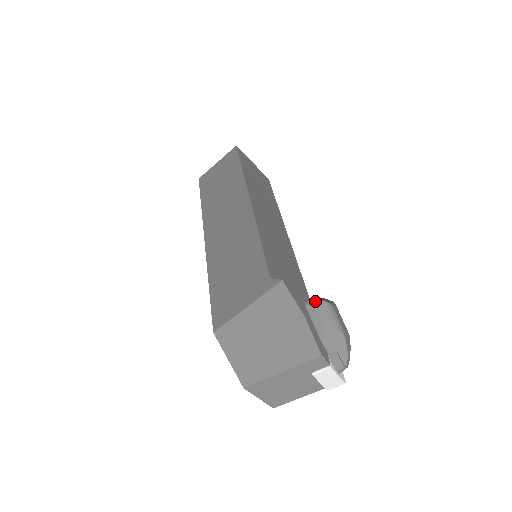
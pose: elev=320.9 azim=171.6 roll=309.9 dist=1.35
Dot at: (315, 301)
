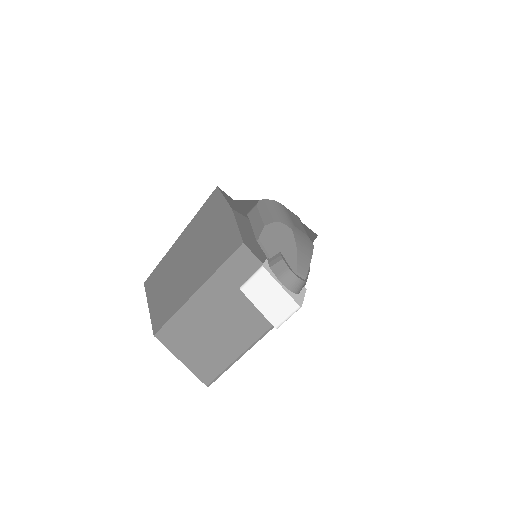
Dot at: (258, 202)
